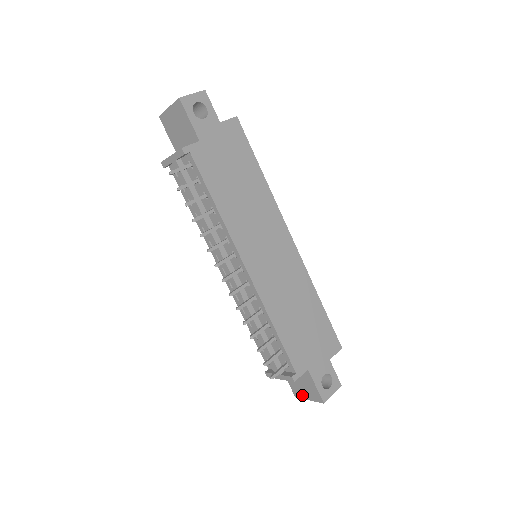
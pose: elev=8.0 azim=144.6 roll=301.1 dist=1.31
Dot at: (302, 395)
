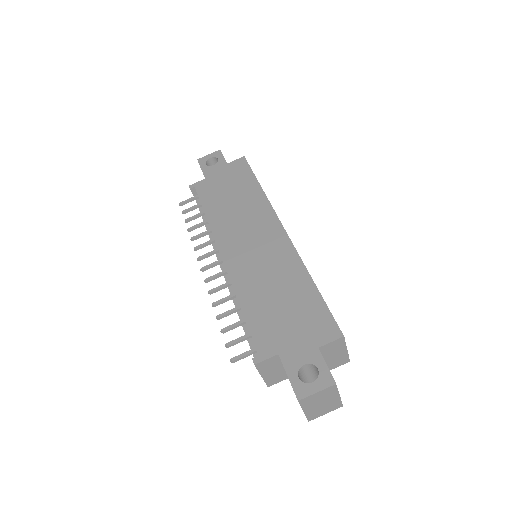
Dot at: occluded
